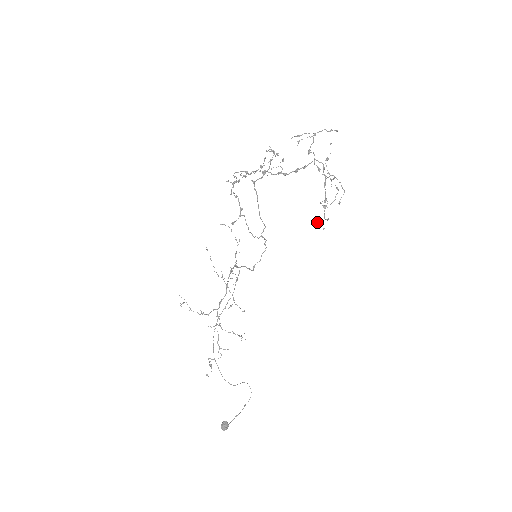
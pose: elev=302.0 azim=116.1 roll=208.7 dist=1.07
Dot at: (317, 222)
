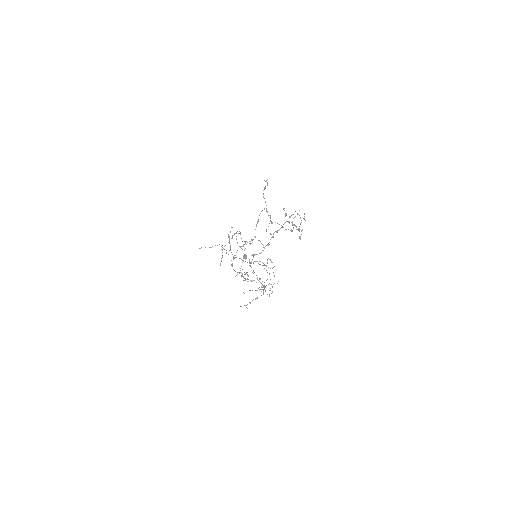
Dot at: (300, 239)
